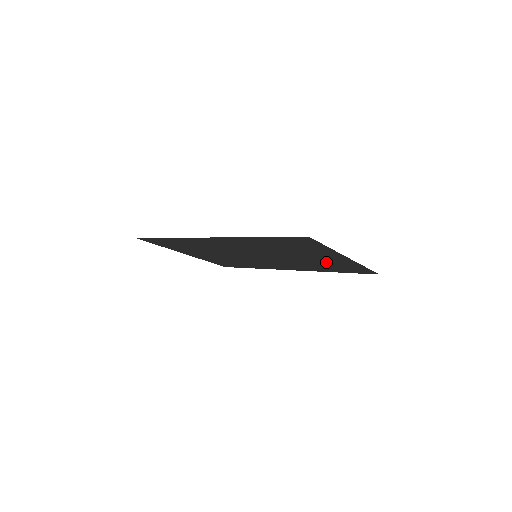
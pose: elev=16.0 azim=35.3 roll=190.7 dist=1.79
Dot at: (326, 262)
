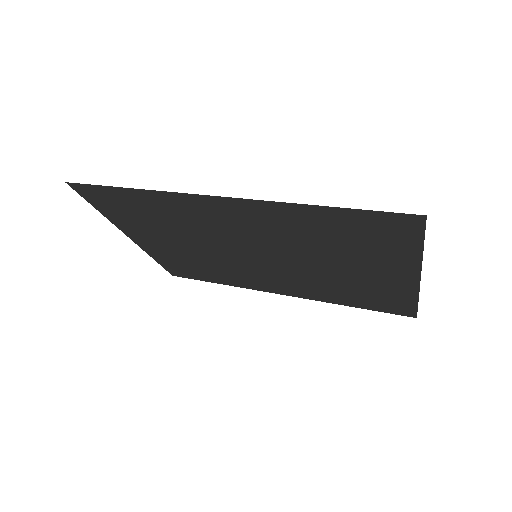
Dot at: (364, 283)
